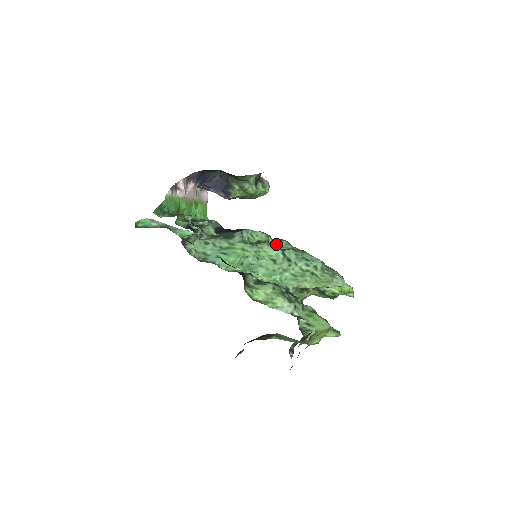
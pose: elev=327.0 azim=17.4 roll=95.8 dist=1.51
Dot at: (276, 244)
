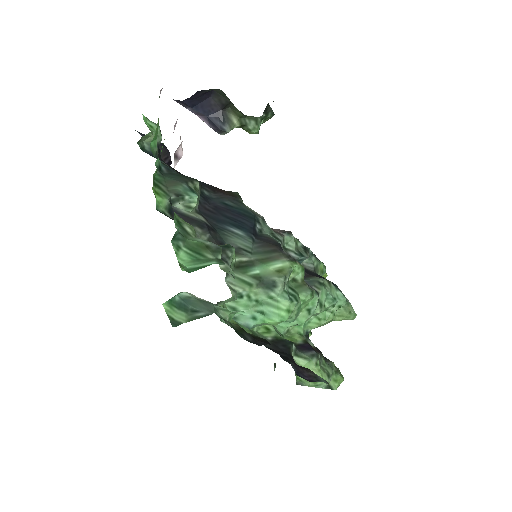
Dot at: (283, 242)
